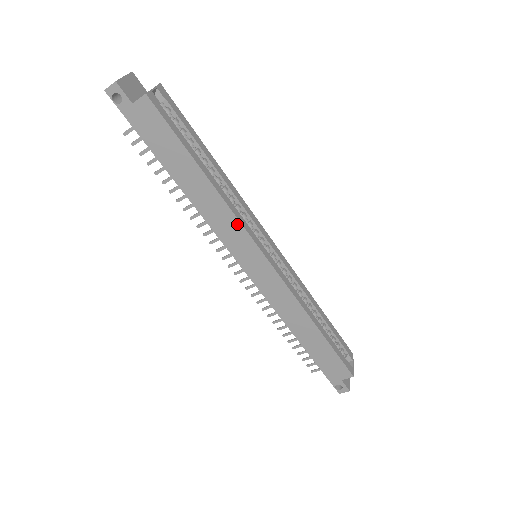
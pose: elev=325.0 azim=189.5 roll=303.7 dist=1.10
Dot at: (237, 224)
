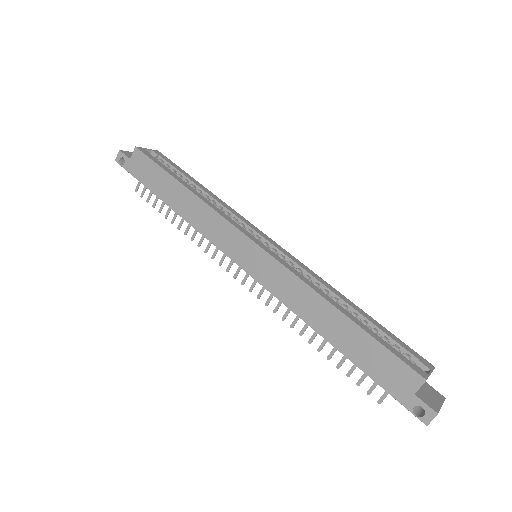
Dot at: (218, 218)
